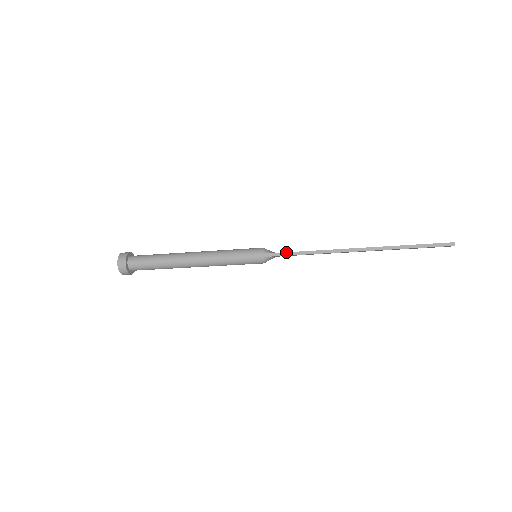
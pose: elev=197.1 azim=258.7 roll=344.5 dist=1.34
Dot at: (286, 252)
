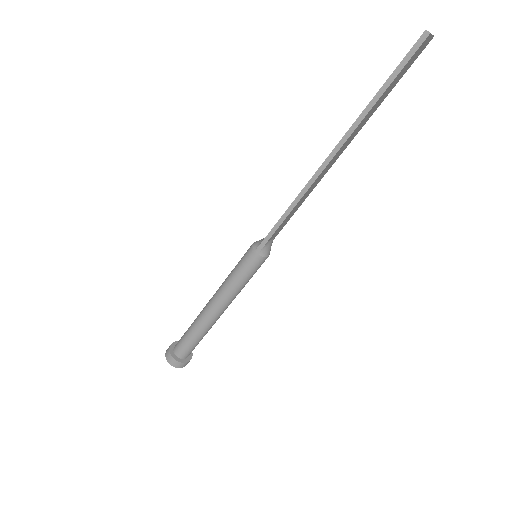
Dot at: (272, 229)
